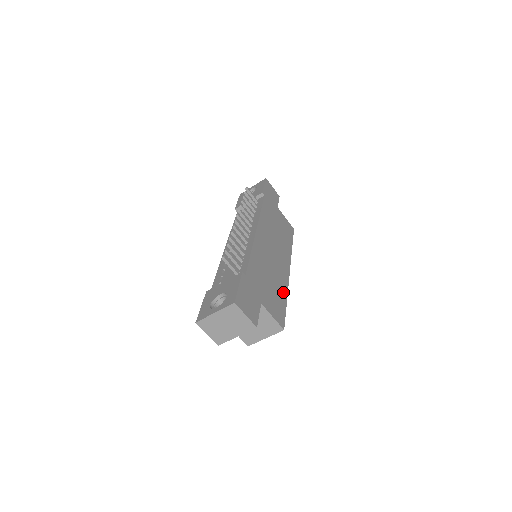
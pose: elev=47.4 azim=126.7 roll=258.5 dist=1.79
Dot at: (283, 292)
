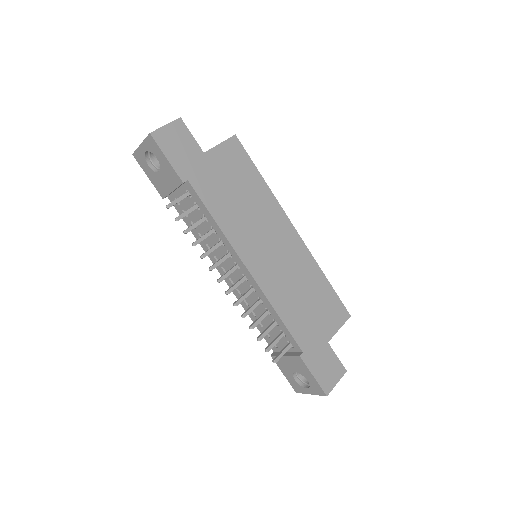
Dot at: (318, 277)
